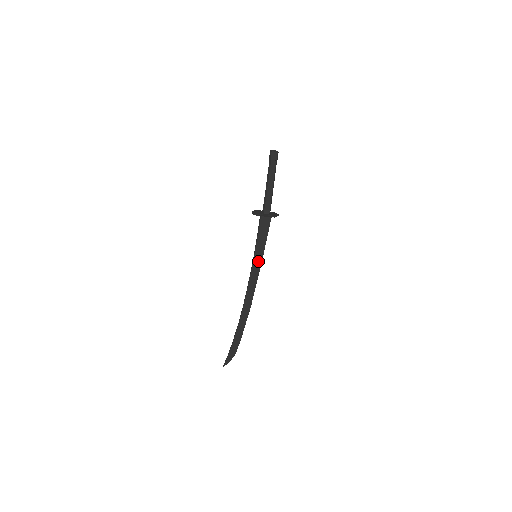
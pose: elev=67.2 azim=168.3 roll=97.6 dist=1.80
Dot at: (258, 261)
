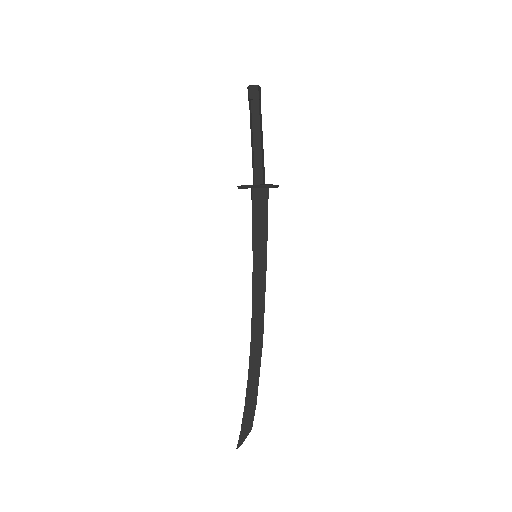
Dot at: (261, 264)
